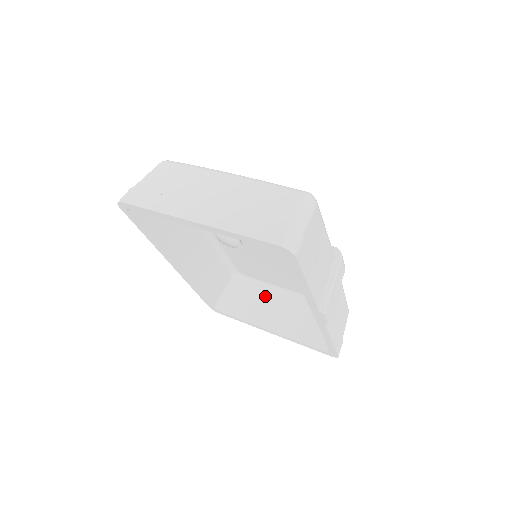
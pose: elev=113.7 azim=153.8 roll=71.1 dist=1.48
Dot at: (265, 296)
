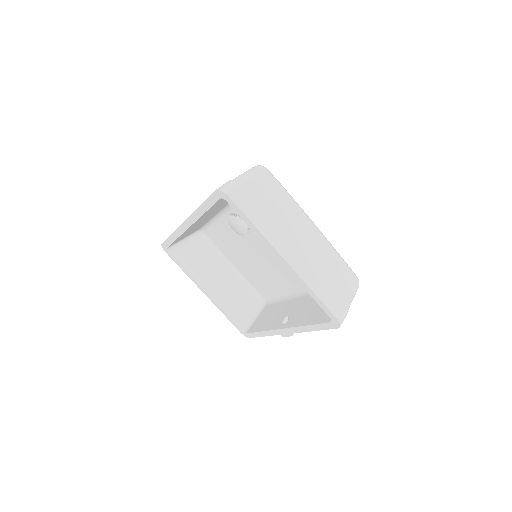
Dot at: (215, 262)
